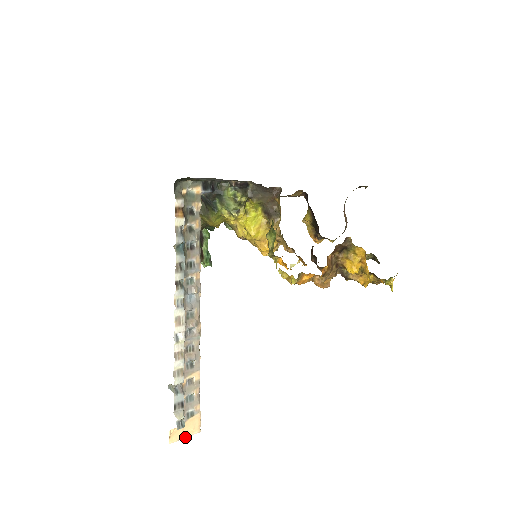
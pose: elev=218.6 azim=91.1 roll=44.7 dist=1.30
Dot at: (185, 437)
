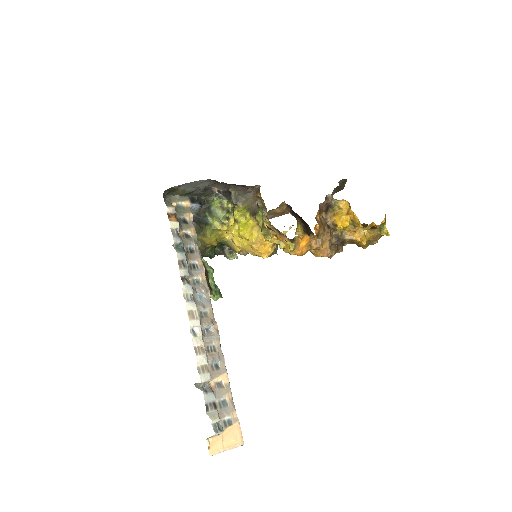
Dot at: (227, 449)
